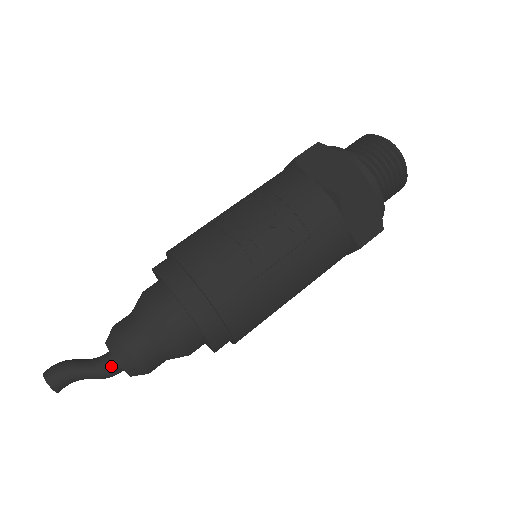
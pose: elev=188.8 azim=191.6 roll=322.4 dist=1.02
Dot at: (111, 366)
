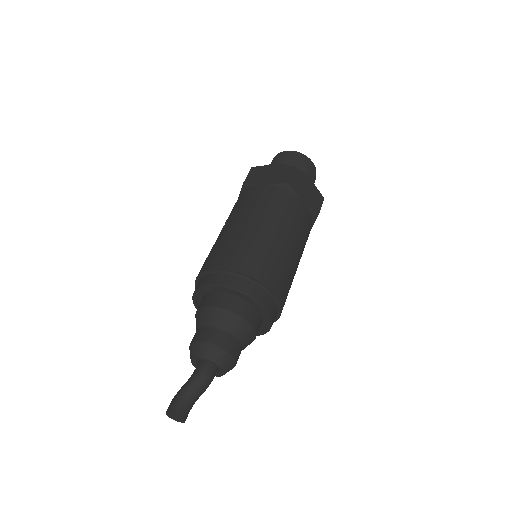
Dot at: (198, 368)
